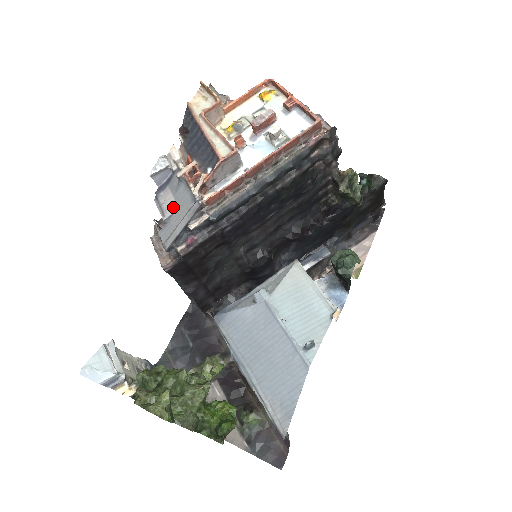
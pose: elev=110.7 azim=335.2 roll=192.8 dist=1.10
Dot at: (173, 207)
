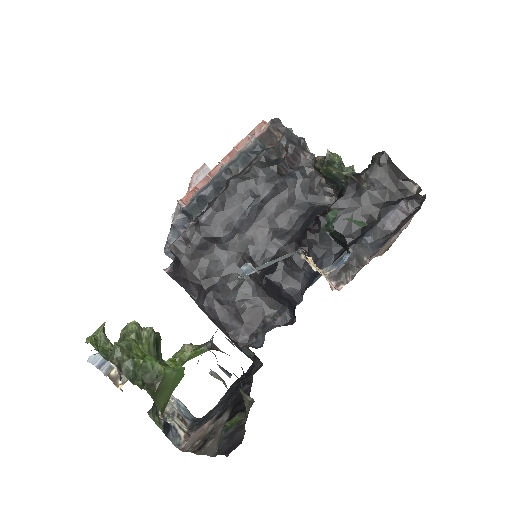
Dot at: occluded
